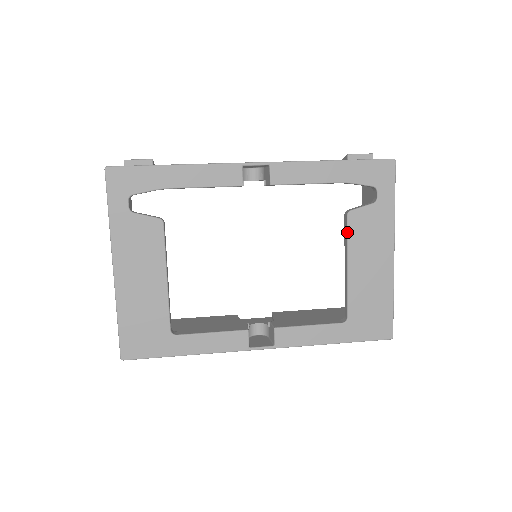
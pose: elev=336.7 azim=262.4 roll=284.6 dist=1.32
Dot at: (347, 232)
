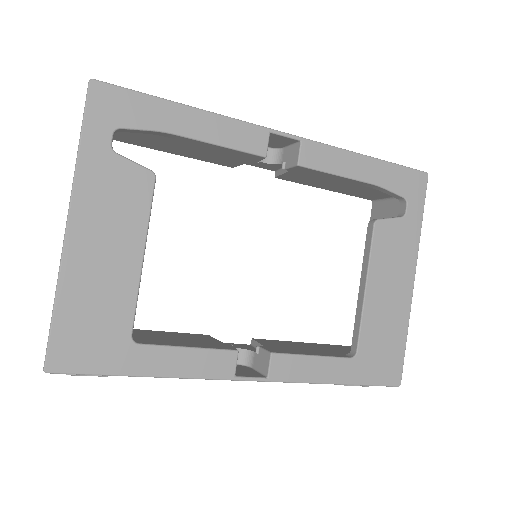
Dot at: (371, 244)
